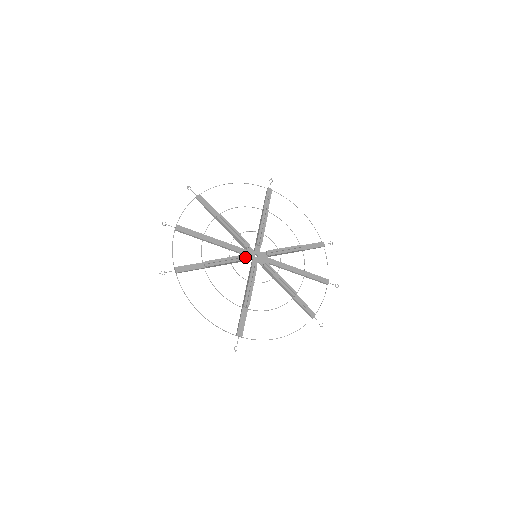
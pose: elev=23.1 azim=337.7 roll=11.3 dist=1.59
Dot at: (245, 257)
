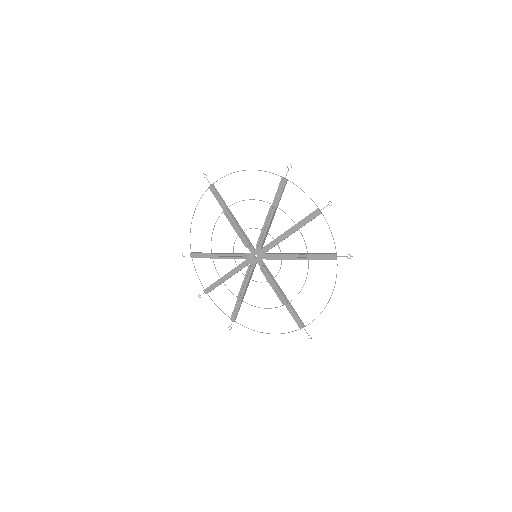
Dot at: (250, 268)
